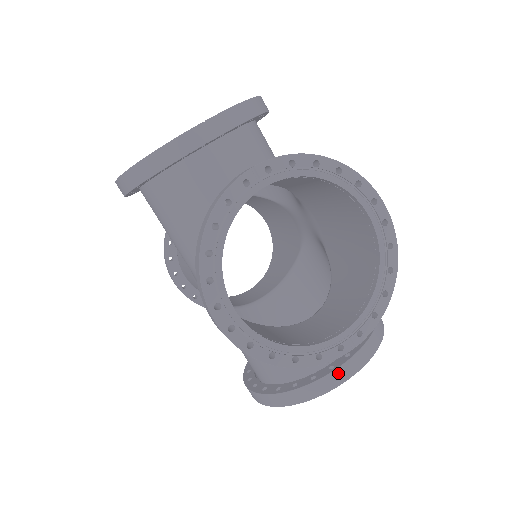
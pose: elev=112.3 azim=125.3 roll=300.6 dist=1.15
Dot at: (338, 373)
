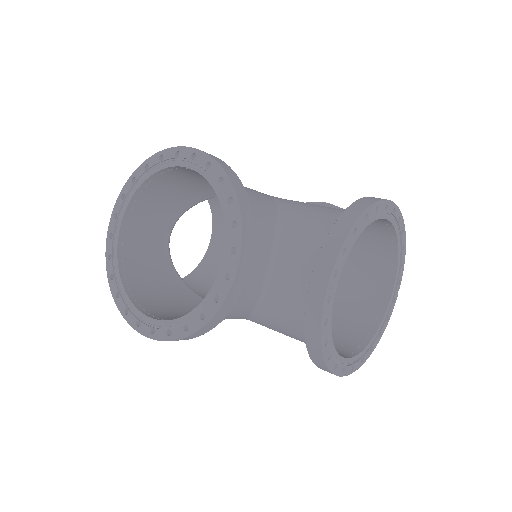
Dot at: occluded
